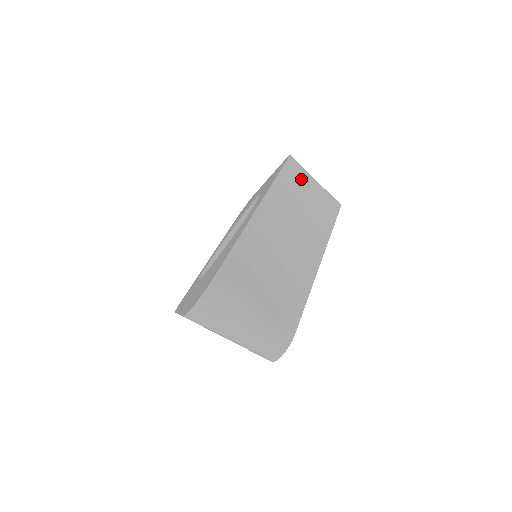
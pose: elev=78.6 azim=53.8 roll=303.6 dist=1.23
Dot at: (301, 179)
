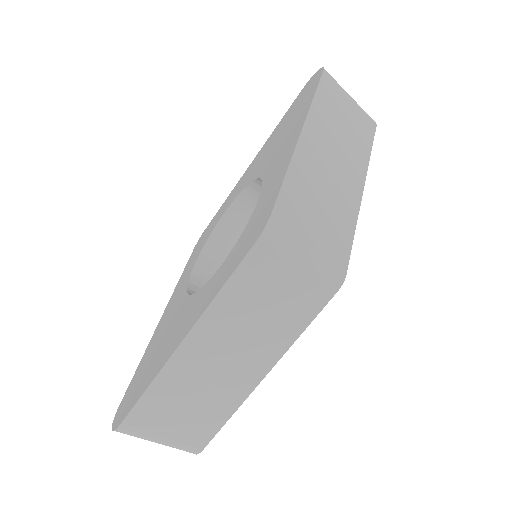
Dot at: (270, 274)
